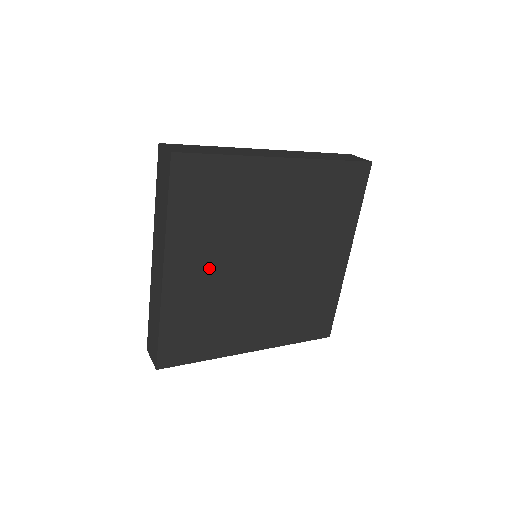
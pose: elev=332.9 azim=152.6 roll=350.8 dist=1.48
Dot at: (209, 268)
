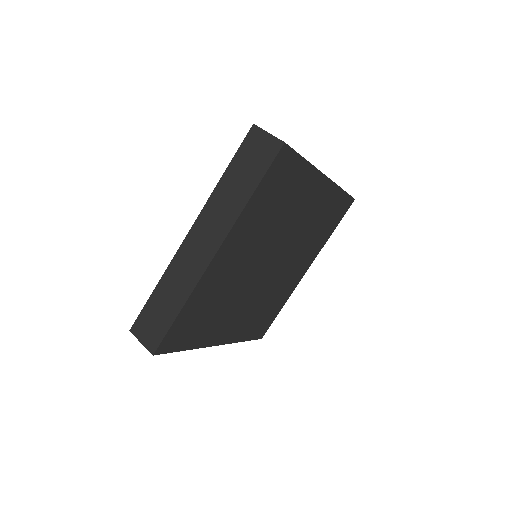
Dot at: (239, 313)
